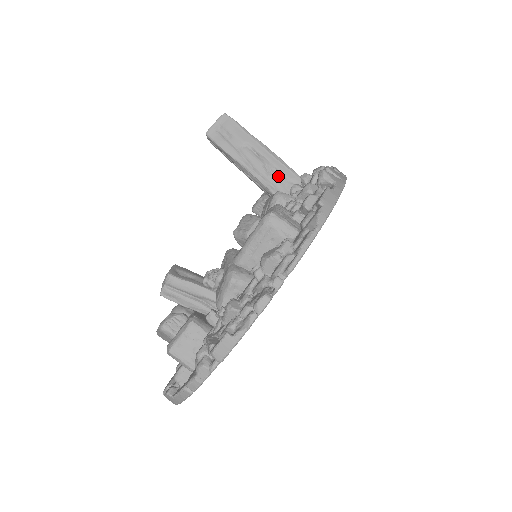
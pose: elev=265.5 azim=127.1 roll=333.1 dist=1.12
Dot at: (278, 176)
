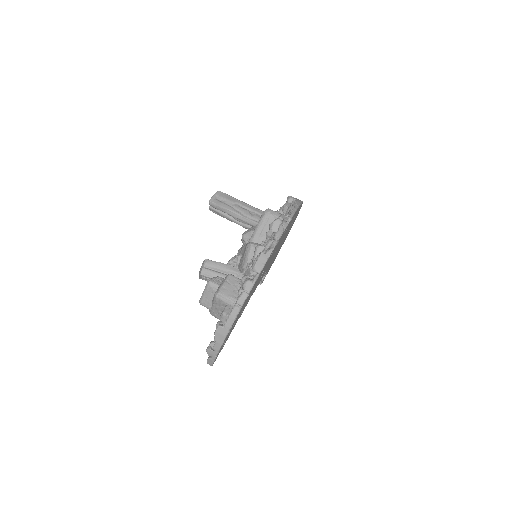
Dot at: (259, 216)
